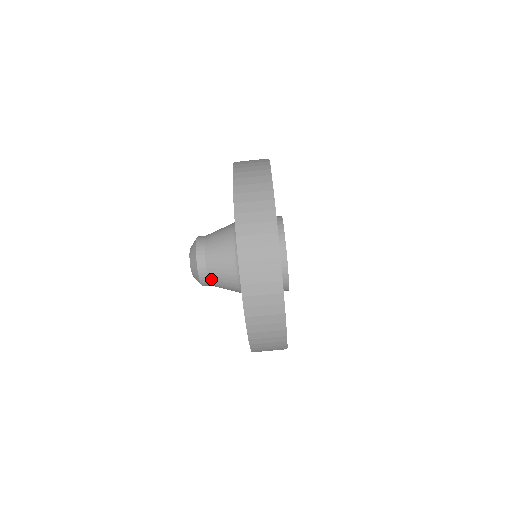
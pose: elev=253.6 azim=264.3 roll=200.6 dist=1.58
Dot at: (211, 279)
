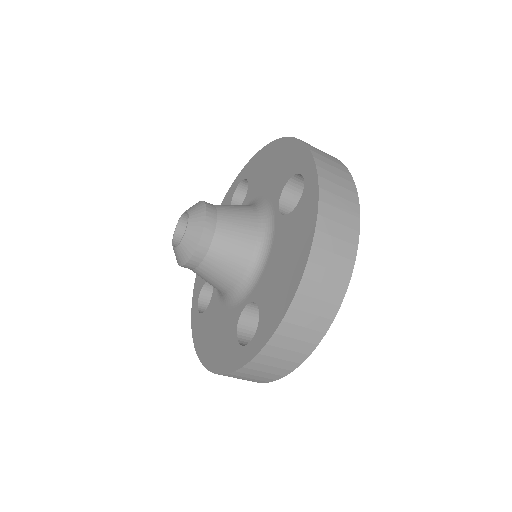
Dot at: (193, 271)
